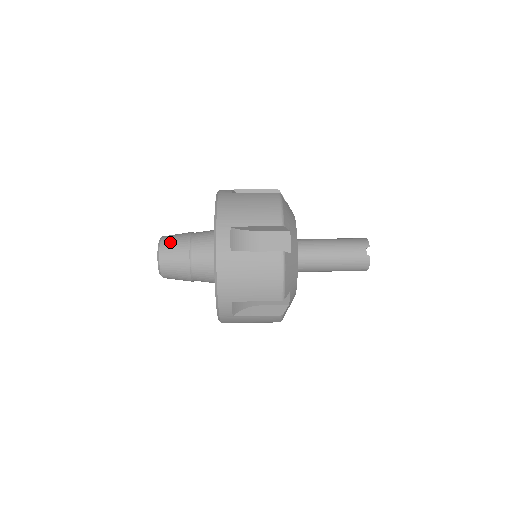
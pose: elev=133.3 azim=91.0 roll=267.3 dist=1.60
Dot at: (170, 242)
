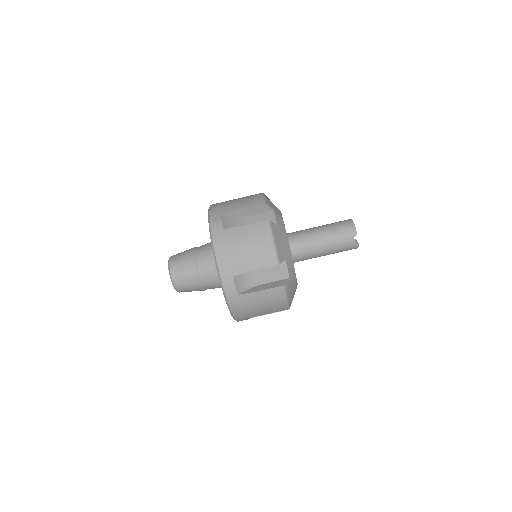
Dot at: (179, 271)
